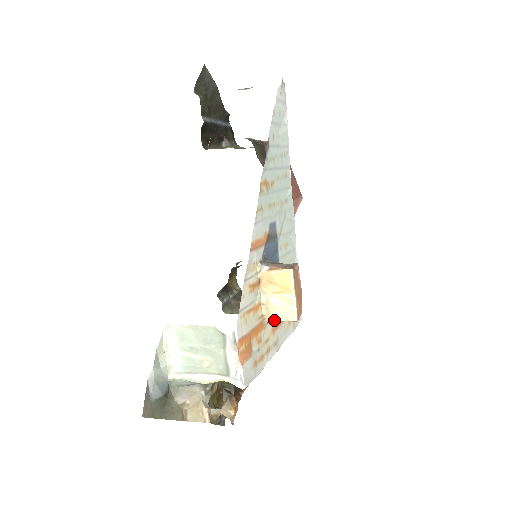
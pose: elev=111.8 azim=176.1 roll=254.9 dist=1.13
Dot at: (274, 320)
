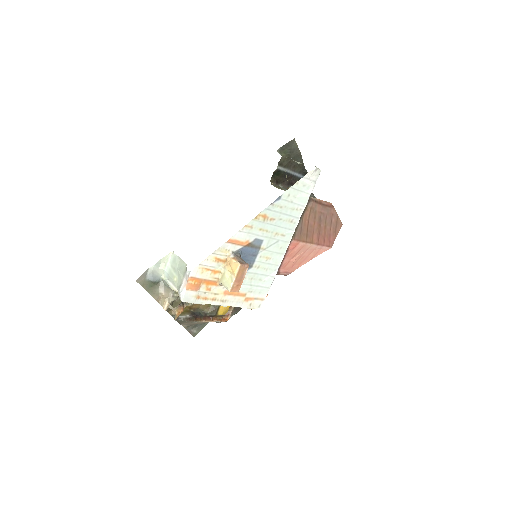
Dot at: (223, 285)
